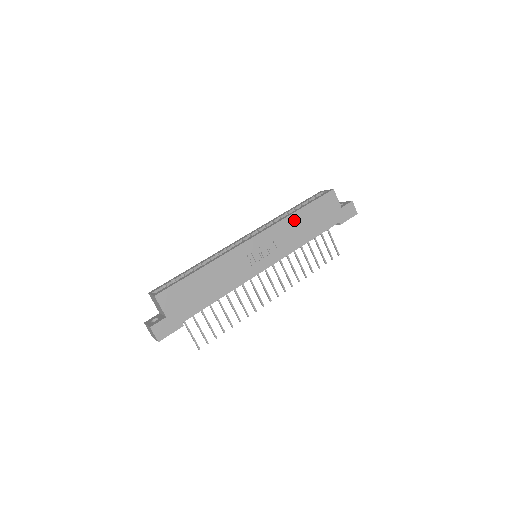
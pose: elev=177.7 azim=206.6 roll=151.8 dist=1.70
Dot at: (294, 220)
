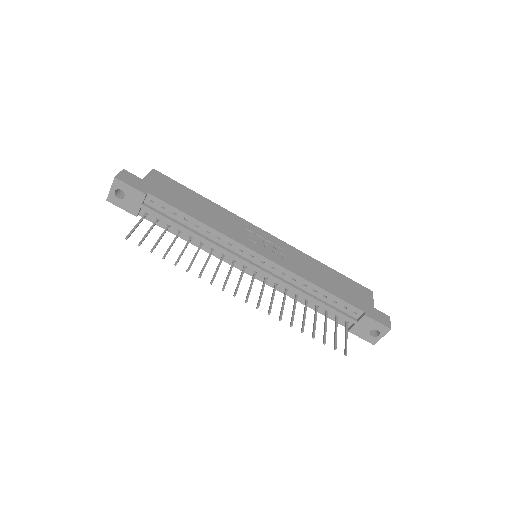
Dot at: (316, 264)
